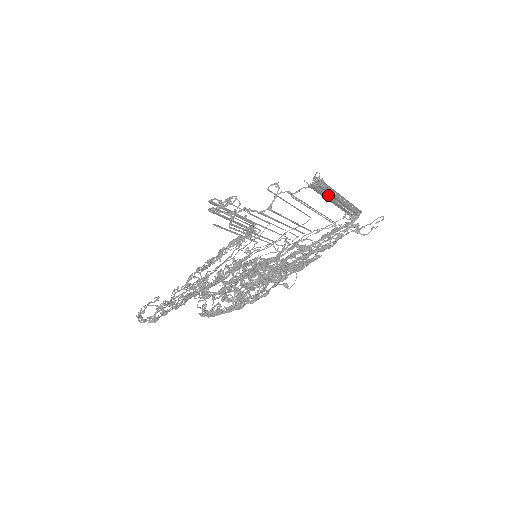
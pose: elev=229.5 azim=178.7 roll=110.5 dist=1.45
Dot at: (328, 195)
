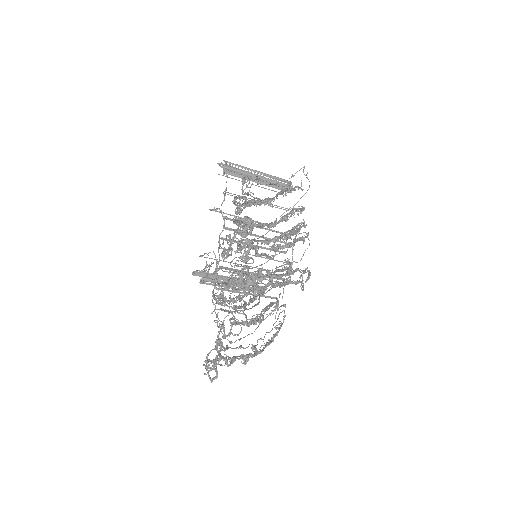
Dot at: (246, 176)
